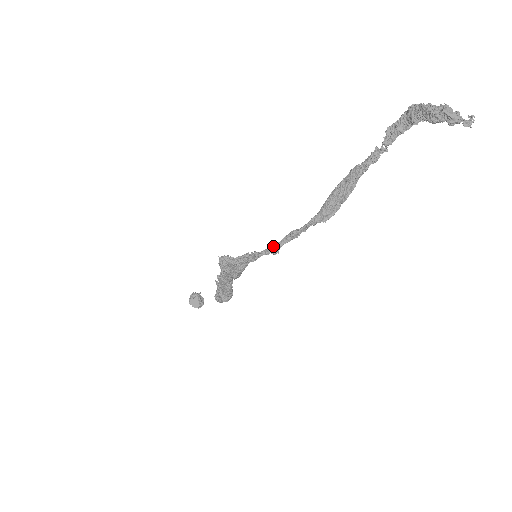
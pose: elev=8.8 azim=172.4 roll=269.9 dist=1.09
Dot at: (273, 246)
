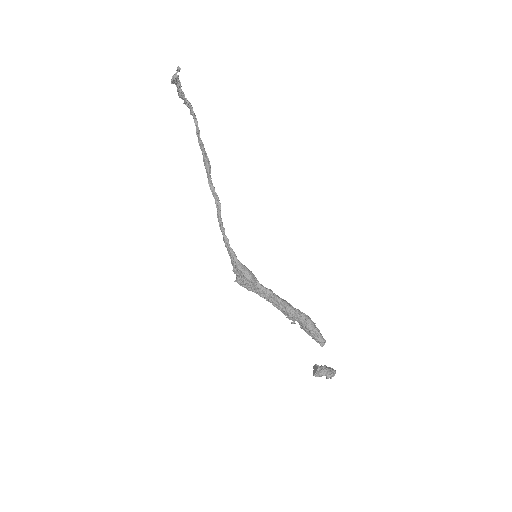
Dot at: (218, 221)
